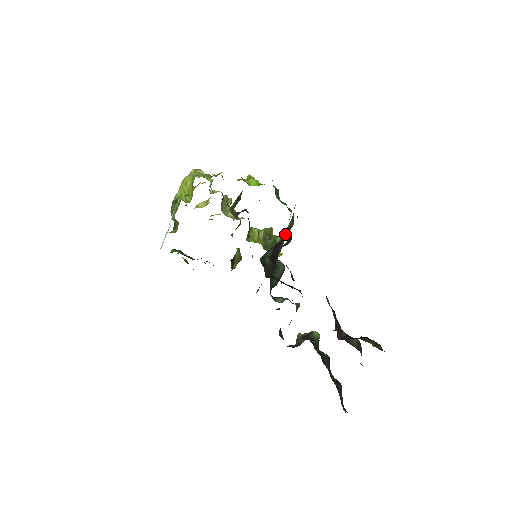
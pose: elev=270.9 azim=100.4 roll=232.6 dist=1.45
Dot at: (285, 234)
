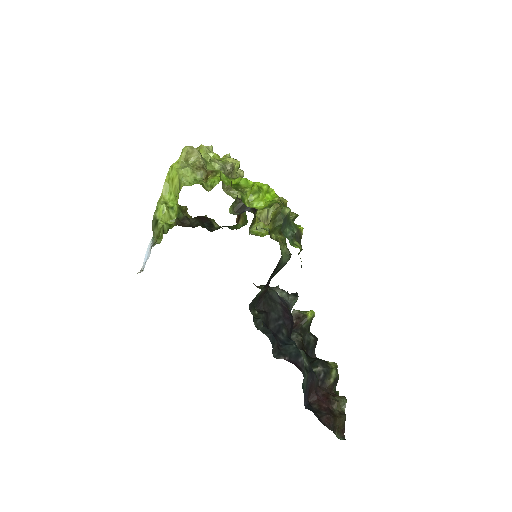
Dot at: occluded
